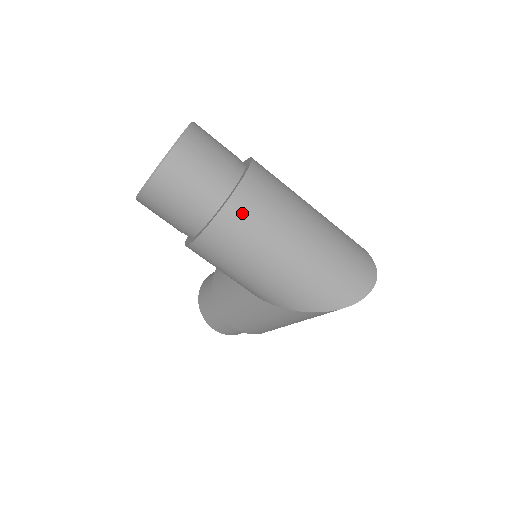
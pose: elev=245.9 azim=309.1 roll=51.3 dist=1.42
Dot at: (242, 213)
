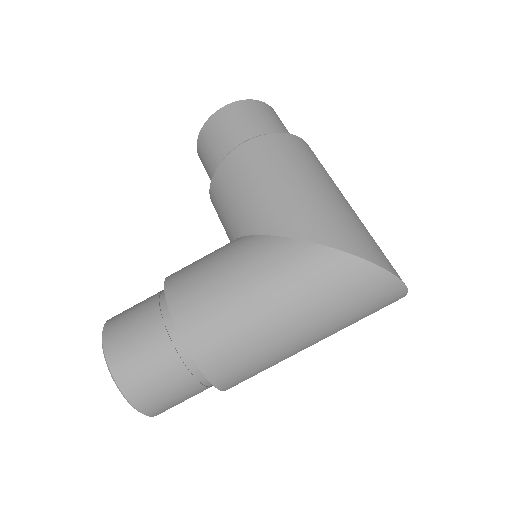
Dot at: (307, 149)
